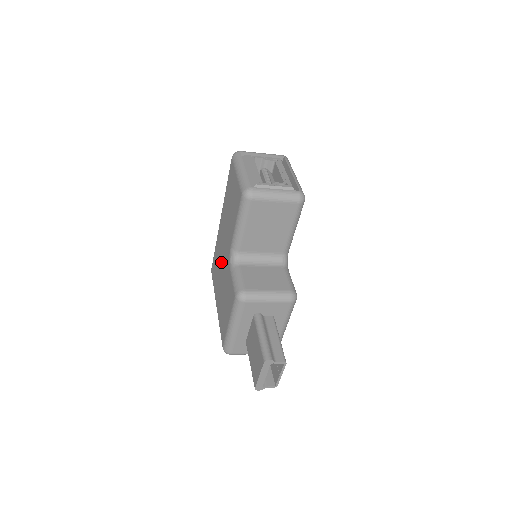
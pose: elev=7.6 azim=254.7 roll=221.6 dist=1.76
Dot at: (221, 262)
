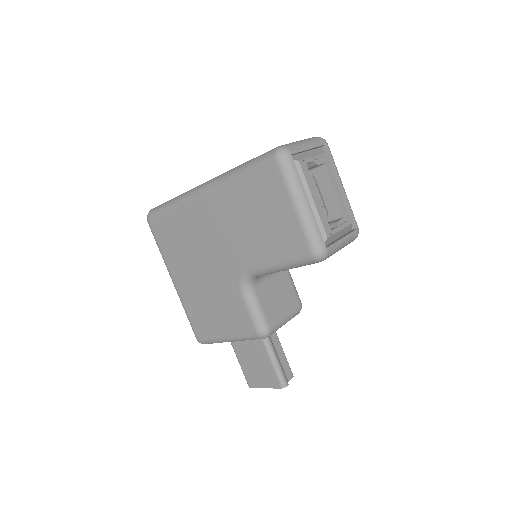
Dot at: (202, 253)
